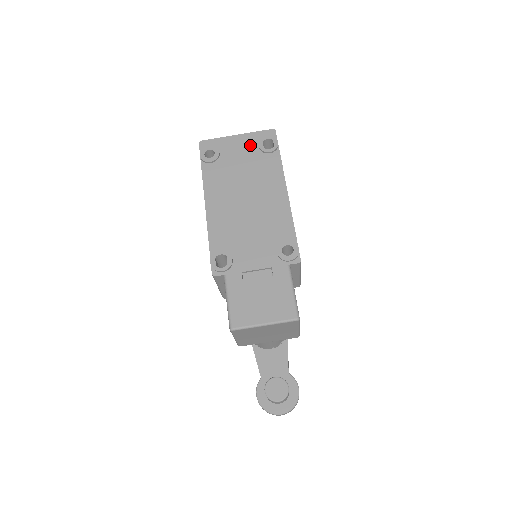
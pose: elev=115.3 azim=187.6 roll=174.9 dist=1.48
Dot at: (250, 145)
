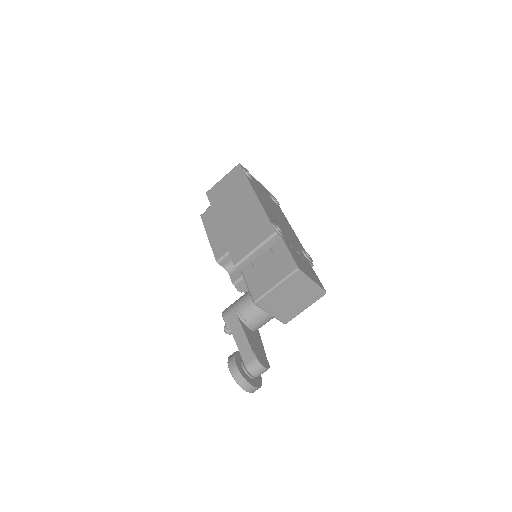
Dot at: (266, 191)
